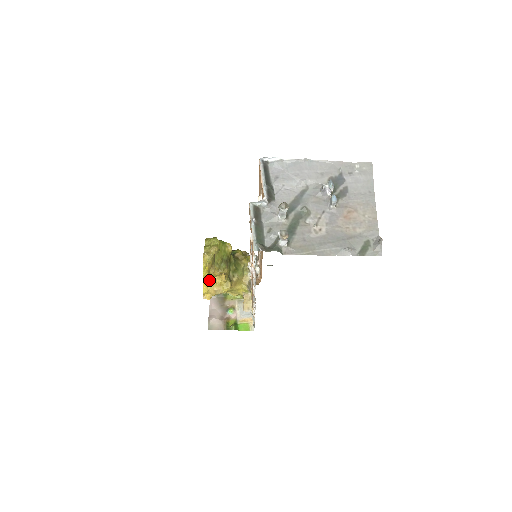
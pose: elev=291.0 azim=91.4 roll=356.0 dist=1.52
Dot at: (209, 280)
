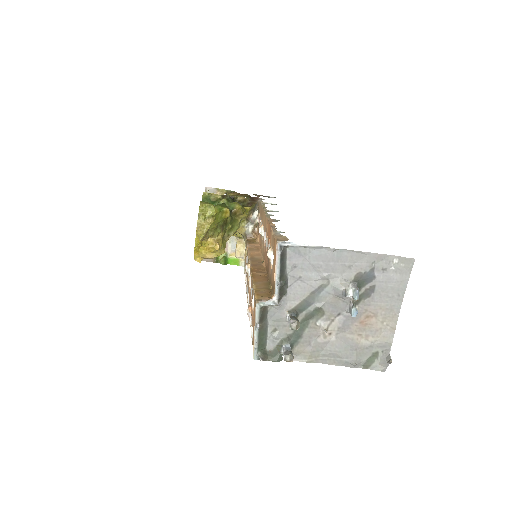
Dot at: (201, 249)
